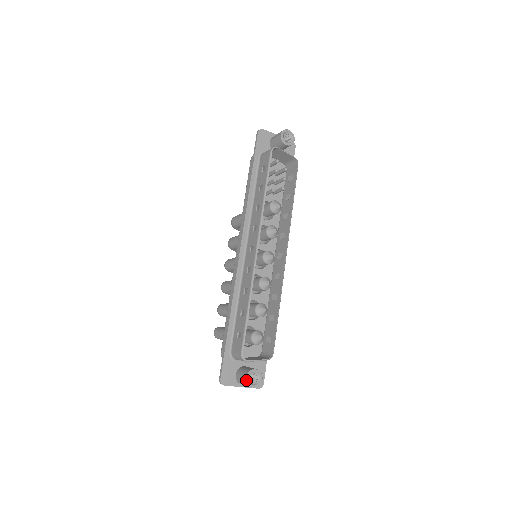
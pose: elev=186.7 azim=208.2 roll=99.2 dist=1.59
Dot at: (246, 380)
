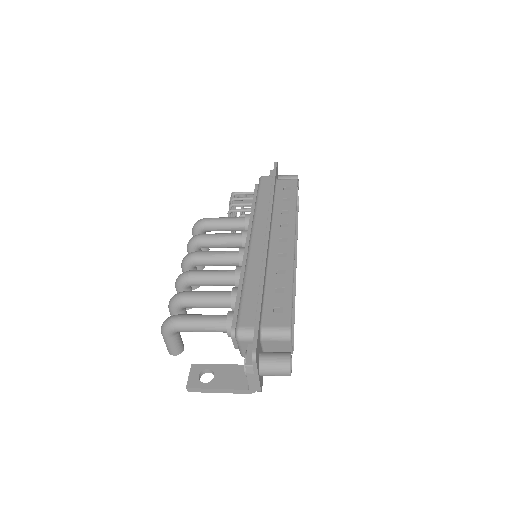
Dot at: (290, 360)
